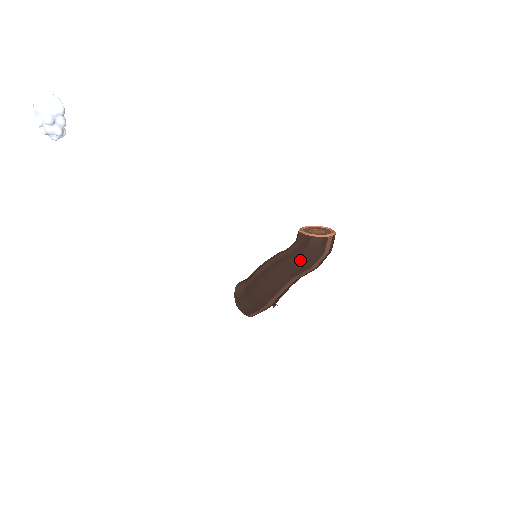
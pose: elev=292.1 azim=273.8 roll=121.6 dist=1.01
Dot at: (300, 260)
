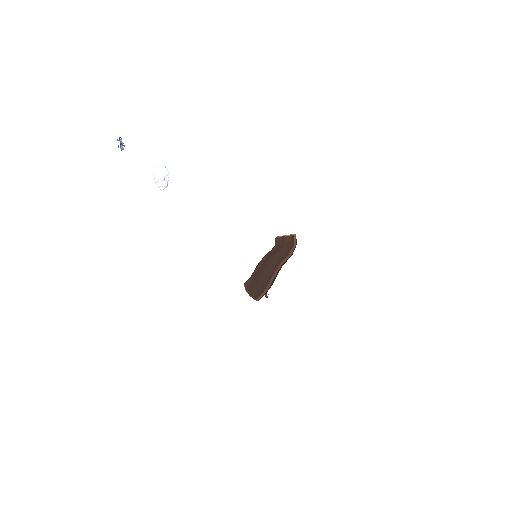
Dot at: (282, 251)
